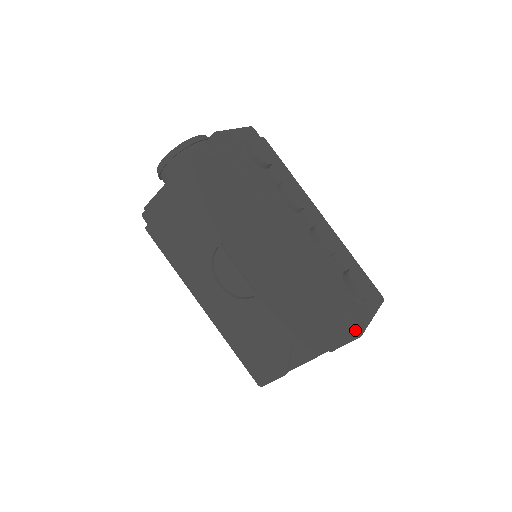
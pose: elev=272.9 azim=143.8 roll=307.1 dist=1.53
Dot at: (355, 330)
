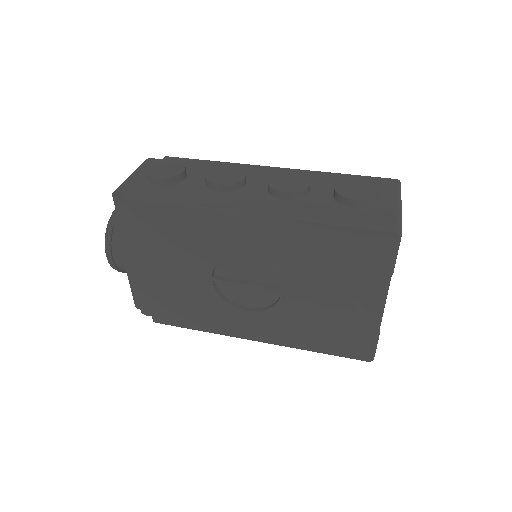
Dot at: (389, 235)
